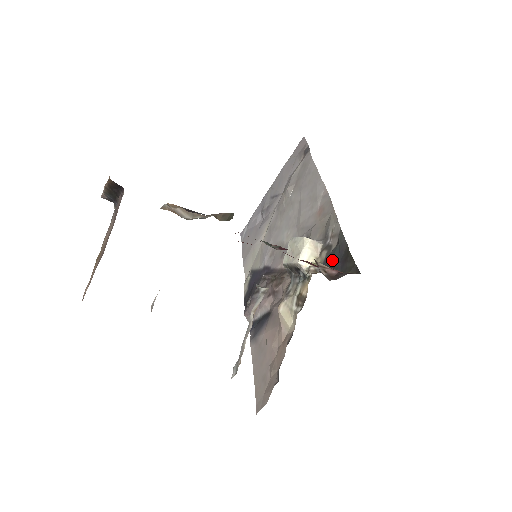
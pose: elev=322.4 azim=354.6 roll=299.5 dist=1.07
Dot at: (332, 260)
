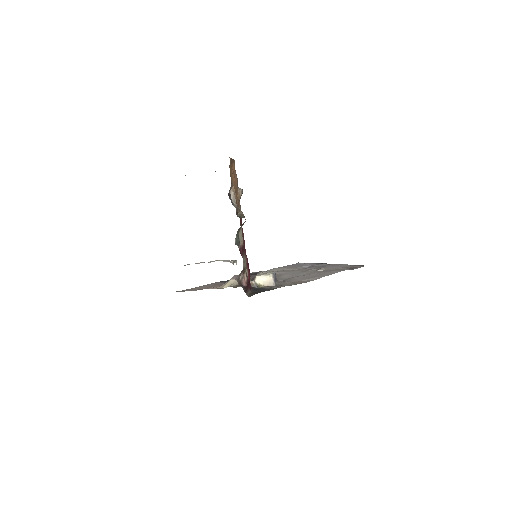
Dot at: (260, 289)
